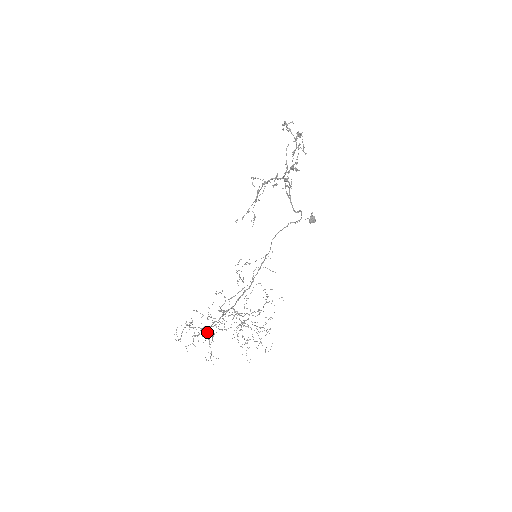
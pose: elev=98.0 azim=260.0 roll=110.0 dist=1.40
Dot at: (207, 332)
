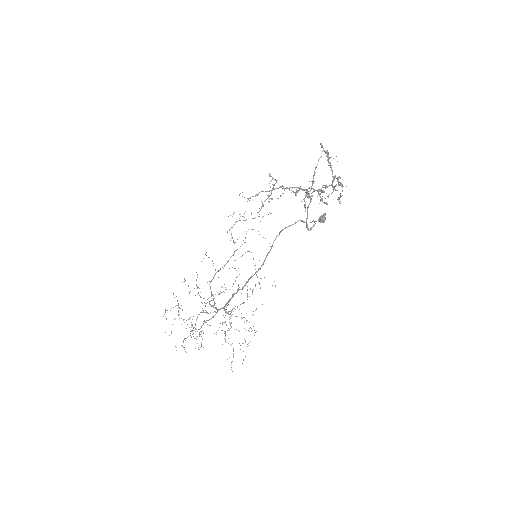
Dot at: occluded
